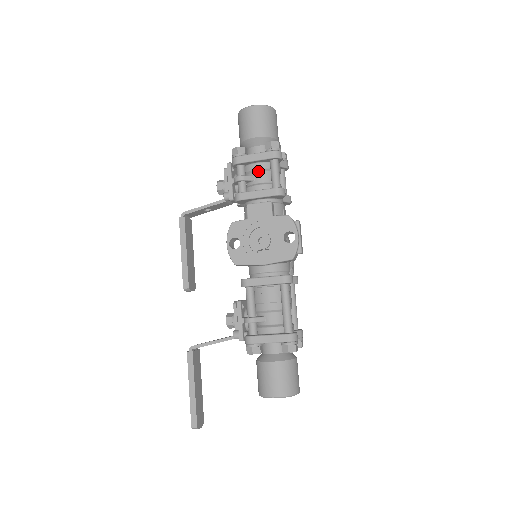
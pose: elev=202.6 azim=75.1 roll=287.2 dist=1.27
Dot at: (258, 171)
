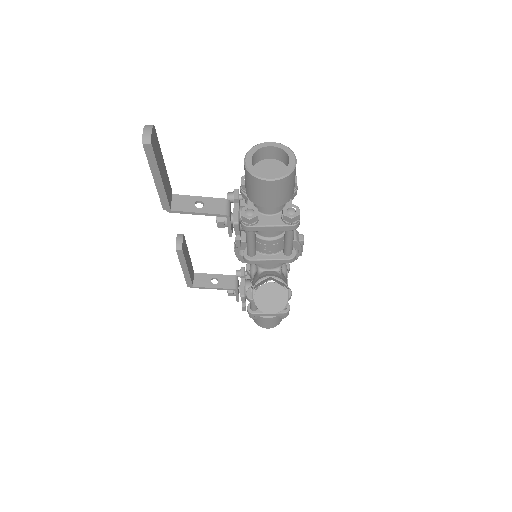
Dot at: occluded
